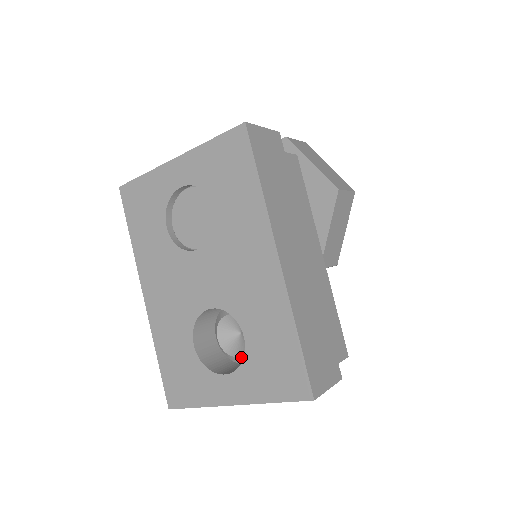
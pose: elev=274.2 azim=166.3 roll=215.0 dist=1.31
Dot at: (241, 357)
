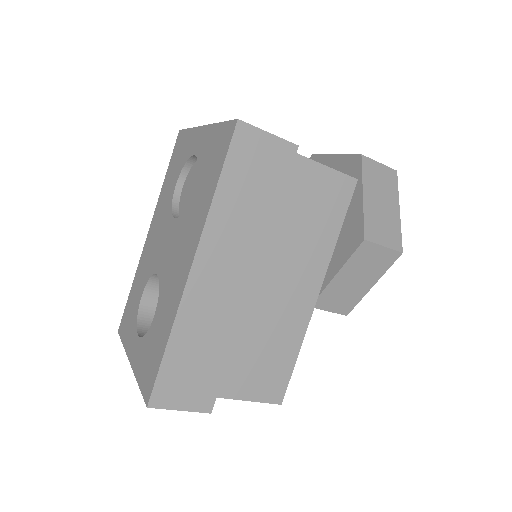
Dot at: occluded
